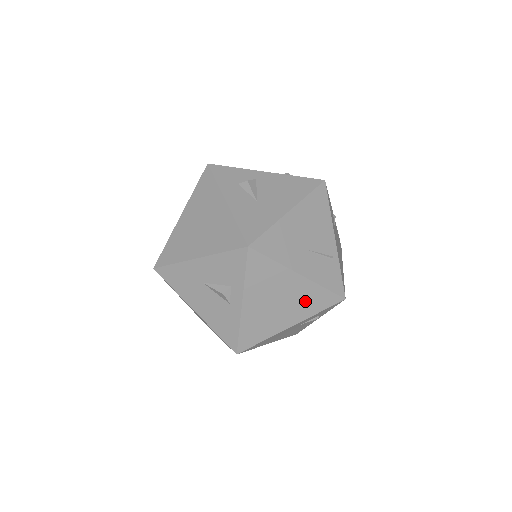
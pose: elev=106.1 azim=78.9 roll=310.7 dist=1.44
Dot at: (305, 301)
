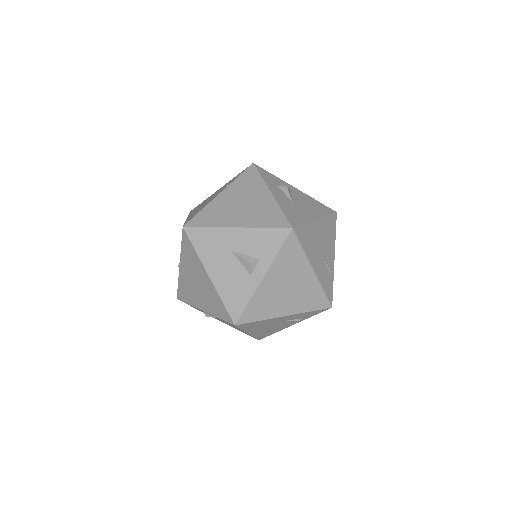
Dot at: (306, 296)
